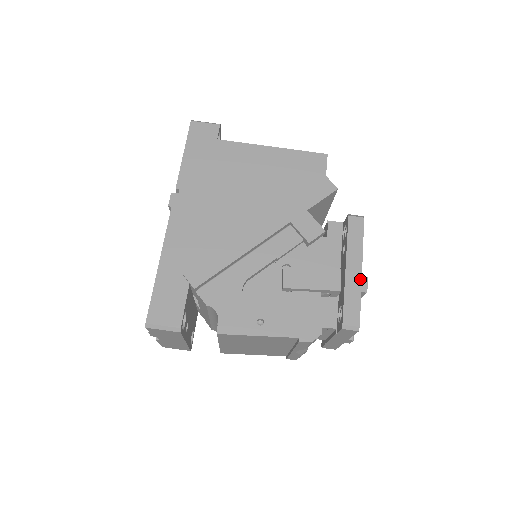
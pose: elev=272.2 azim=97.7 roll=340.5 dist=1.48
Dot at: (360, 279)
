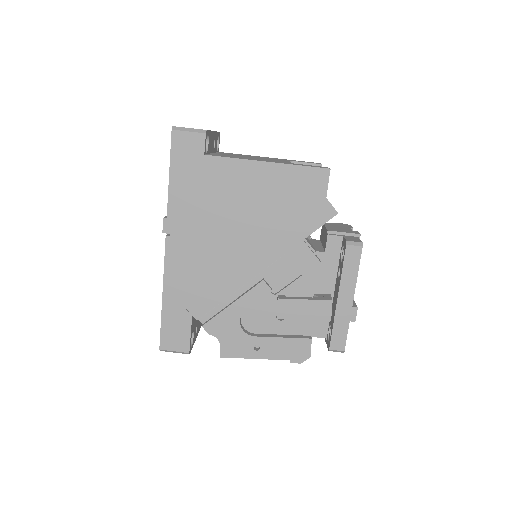
Dot at: (350, 310)
